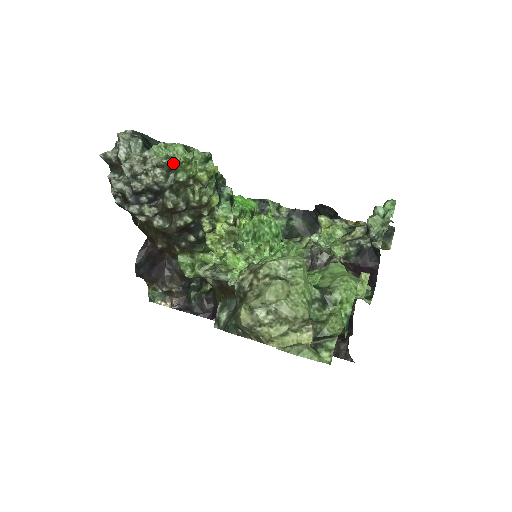
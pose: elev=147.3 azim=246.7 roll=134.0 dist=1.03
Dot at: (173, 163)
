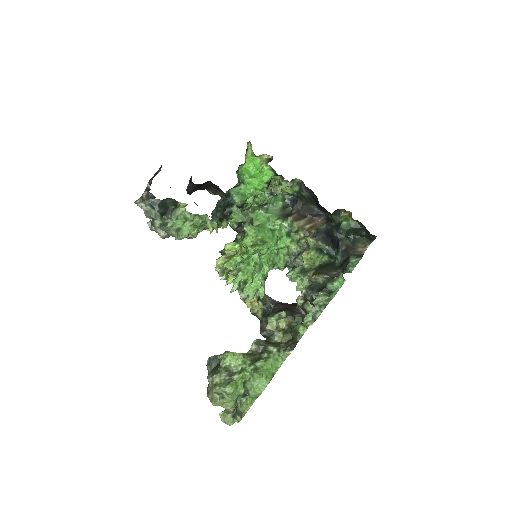
Dot at: occluded
